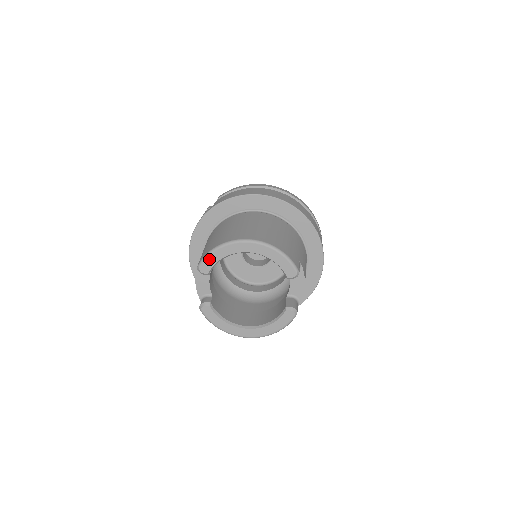
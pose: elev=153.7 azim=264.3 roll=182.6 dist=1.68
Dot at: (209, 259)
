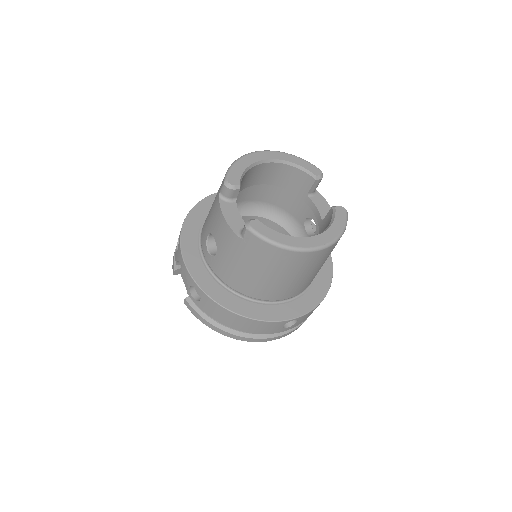
Dot at: (234, 170)
